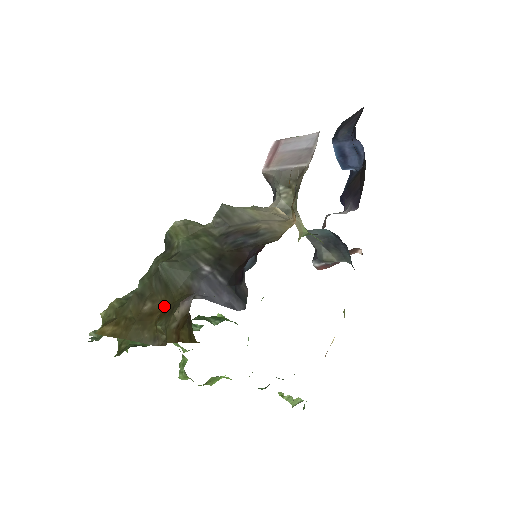
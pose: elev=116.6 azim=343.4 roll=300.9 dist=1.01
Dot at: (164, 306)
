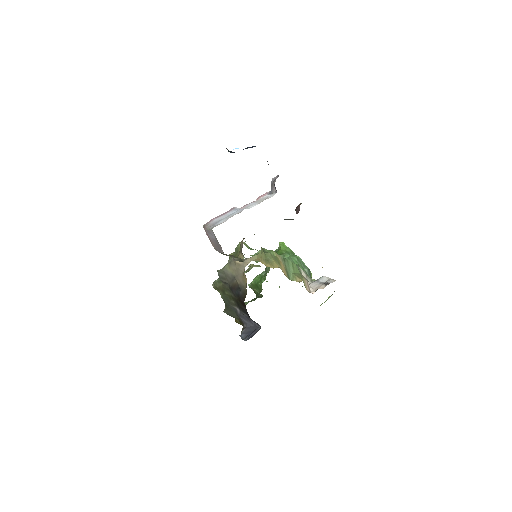
Dot at: occluded
